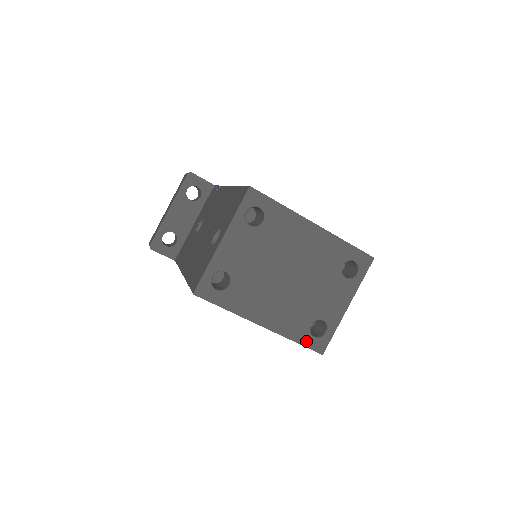
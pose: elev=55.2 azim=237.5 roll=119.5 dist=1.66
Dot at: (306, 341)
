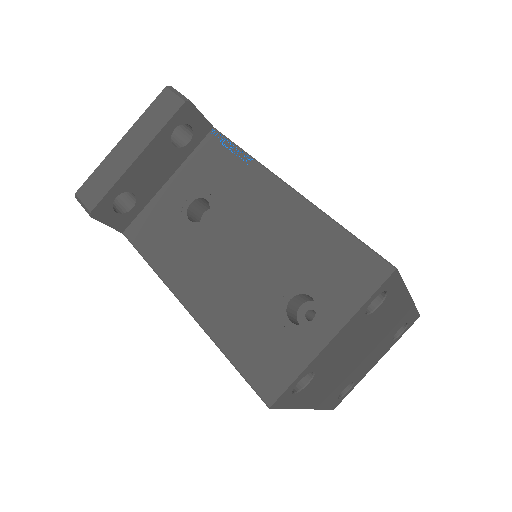
Dot at: (331, 405)
